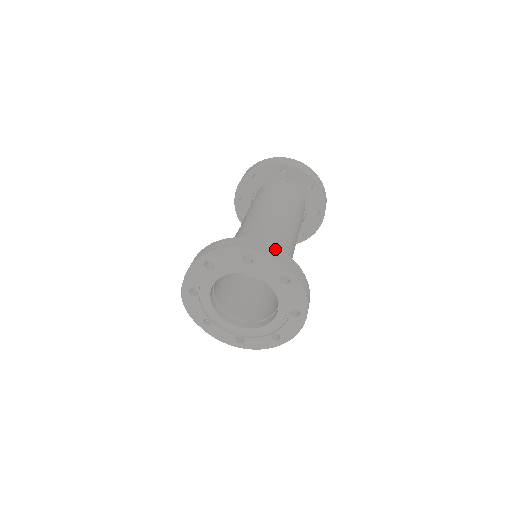
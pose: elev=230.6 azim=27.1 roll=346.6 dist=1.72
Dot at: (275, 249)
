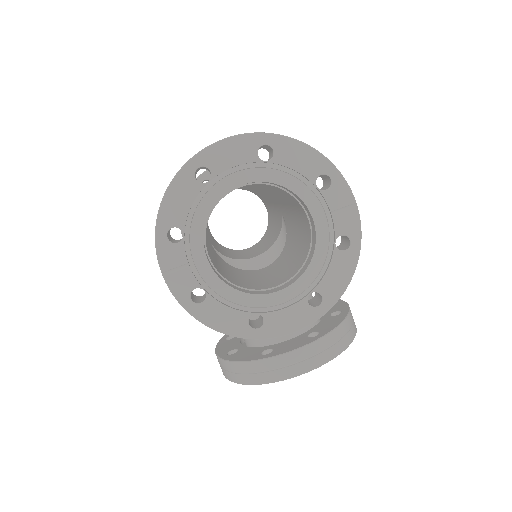
Dot at: occluded
